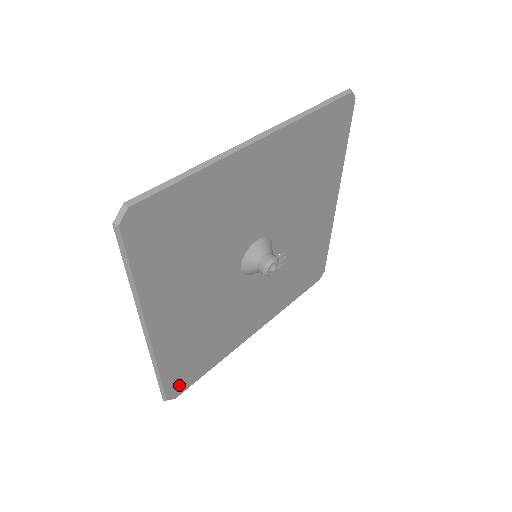
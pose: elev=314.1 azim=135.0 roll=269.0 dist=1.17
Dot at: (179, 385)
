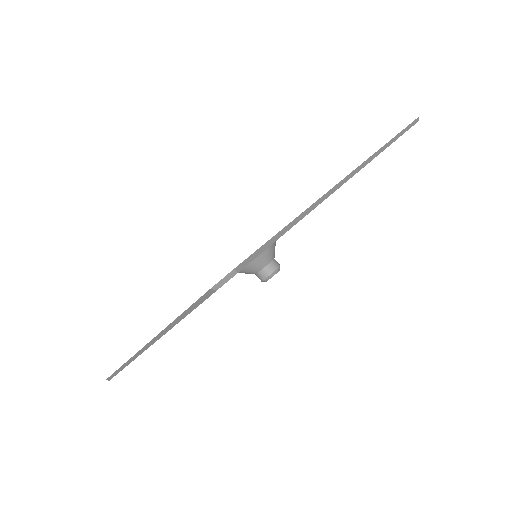
Dot at: occluded
